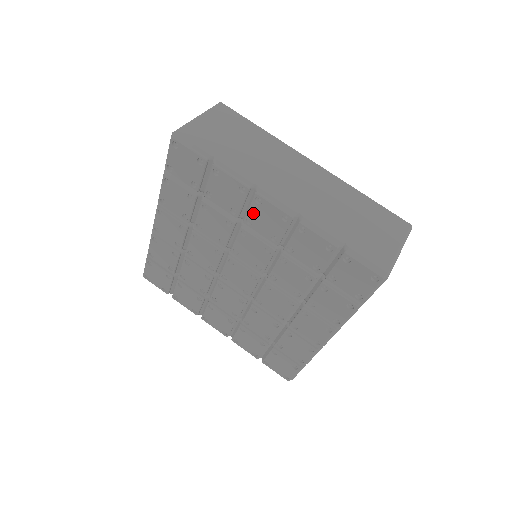
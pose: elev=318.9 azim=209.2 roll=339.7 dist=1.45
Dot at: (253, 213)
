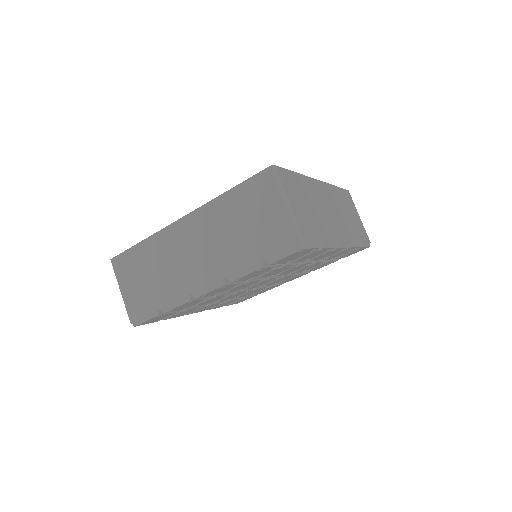
Dot at: (322, 255)
